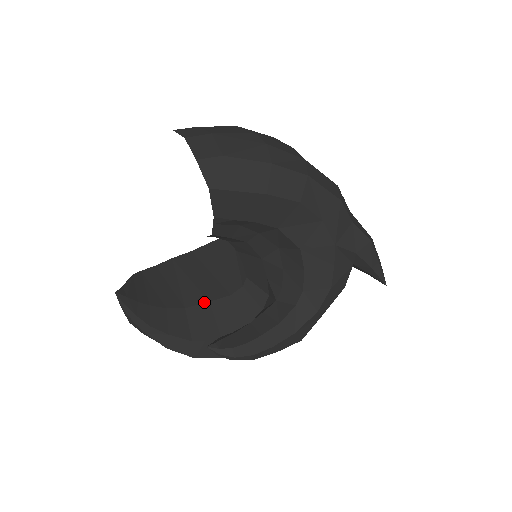
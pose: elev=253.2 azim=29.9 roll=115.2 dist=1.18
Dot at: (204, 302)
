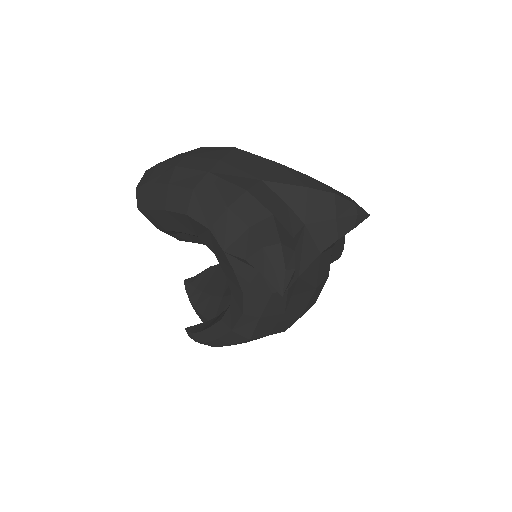
Dot at: occluded
